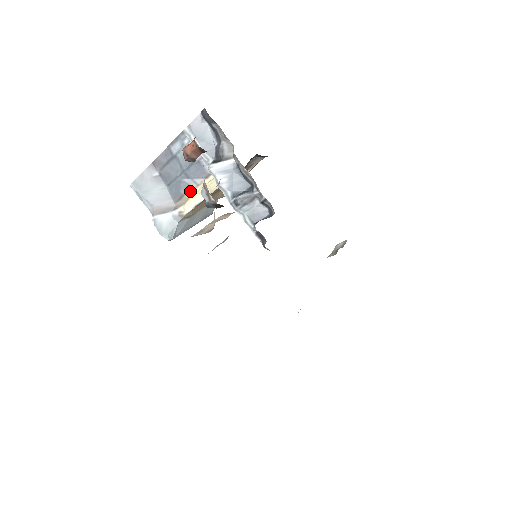
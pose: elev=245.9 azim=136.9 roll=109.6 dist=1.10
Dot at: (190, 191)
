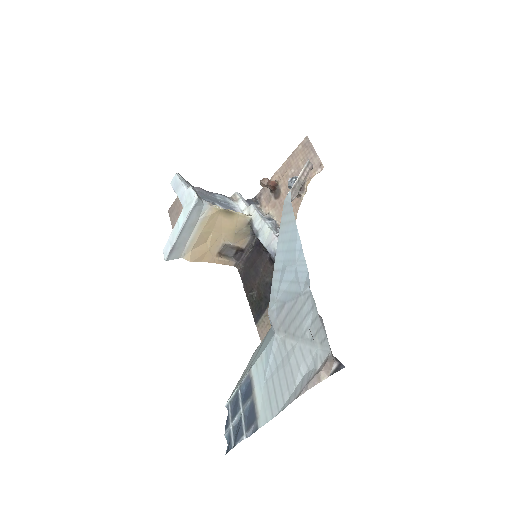
Dot at: occluded
